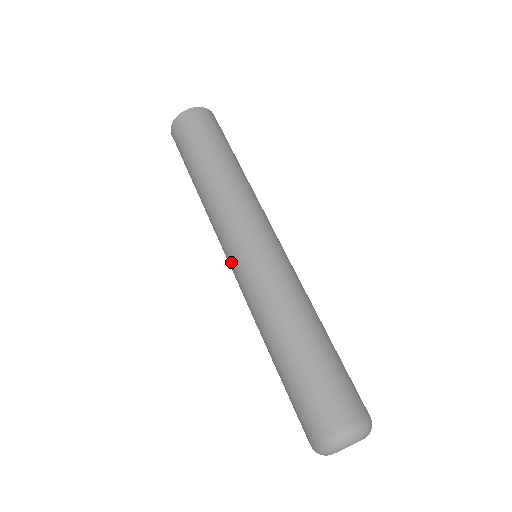
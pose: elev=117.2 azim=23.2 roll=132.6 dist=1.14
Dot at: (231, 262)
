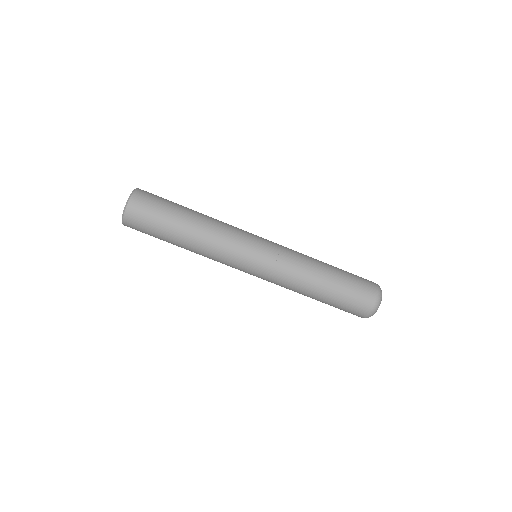
Dot at: (252, 271)
